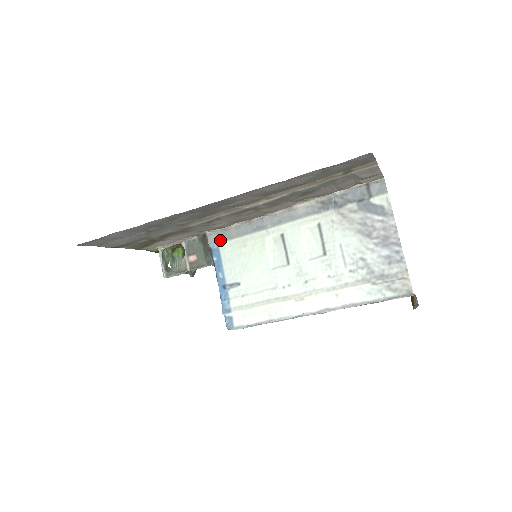
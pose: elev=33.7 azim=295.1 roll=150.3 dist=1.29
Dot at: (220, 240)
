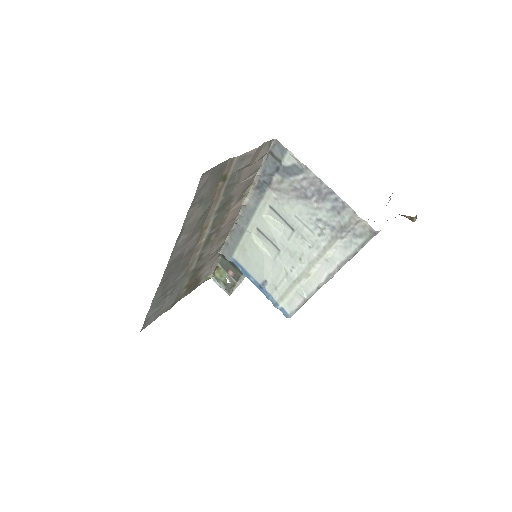
Dot at: (230, 254)
